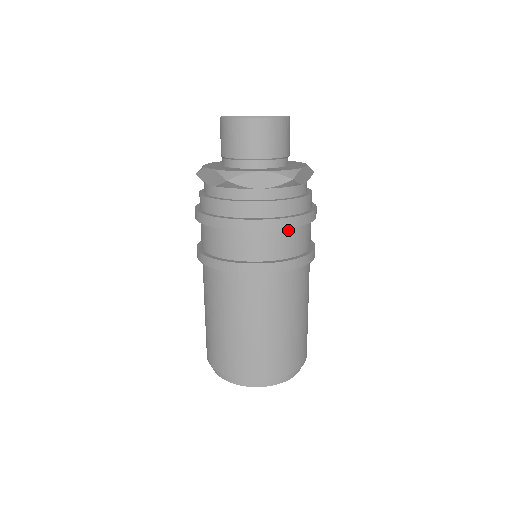
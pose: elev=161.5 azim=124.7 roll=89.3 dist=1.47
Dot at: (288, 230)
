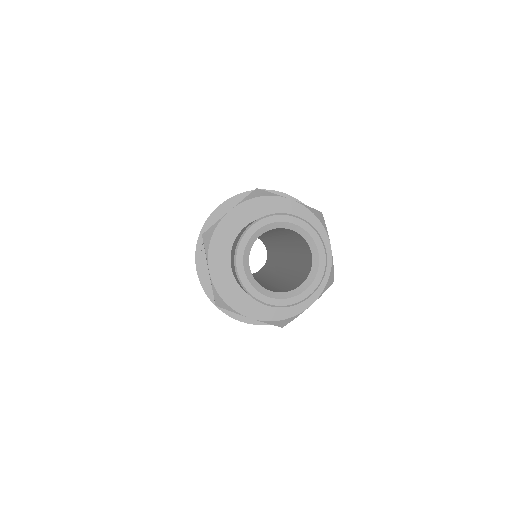
Dot at: occluded
